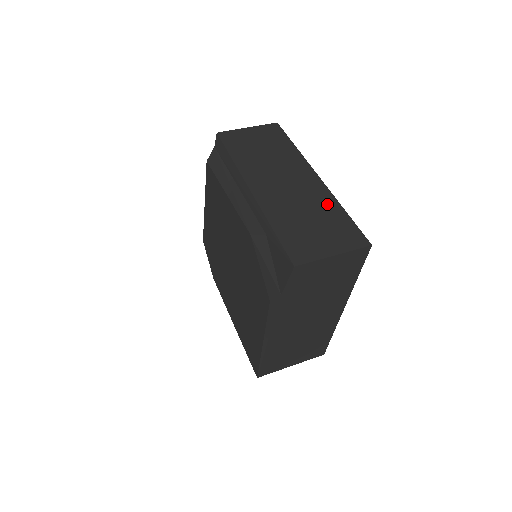
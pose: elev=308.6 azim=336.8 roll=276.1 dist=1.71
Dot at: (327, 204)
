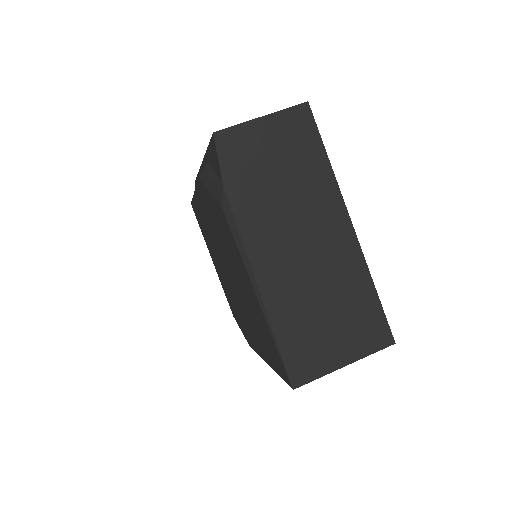
Dot at: occluded
